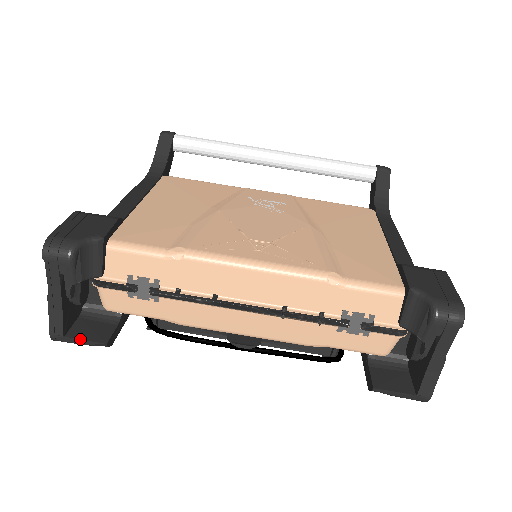
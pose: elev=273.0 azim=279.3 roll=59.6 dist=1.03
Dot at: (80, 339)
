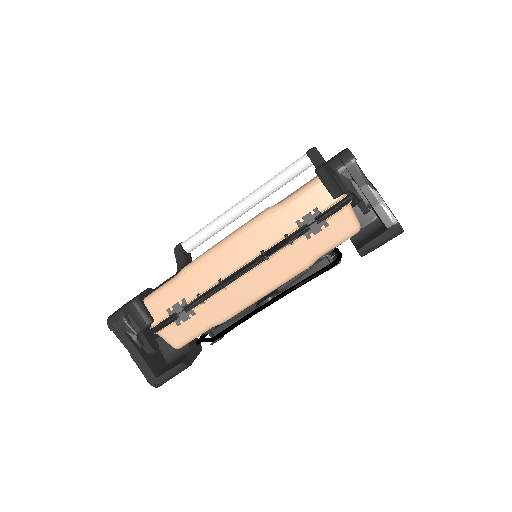
Dot at: (166, 372)
